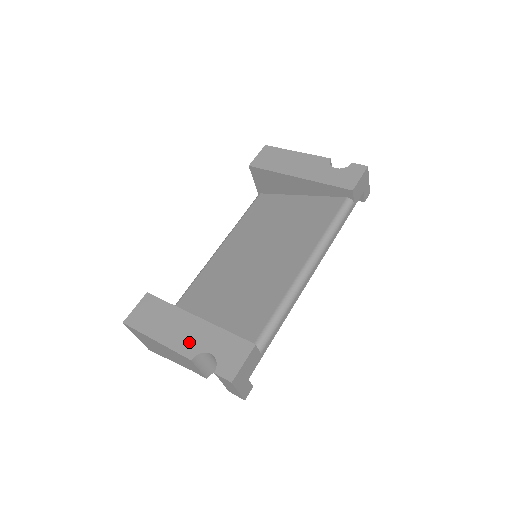
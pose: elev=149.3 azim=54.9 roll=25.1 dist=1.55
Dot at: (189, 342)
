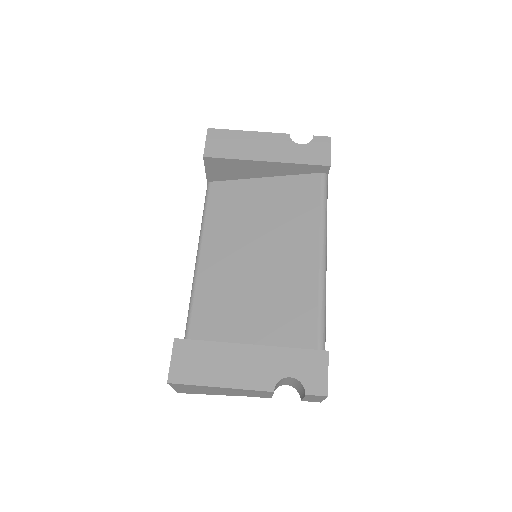
Dot at: (260, 374)
